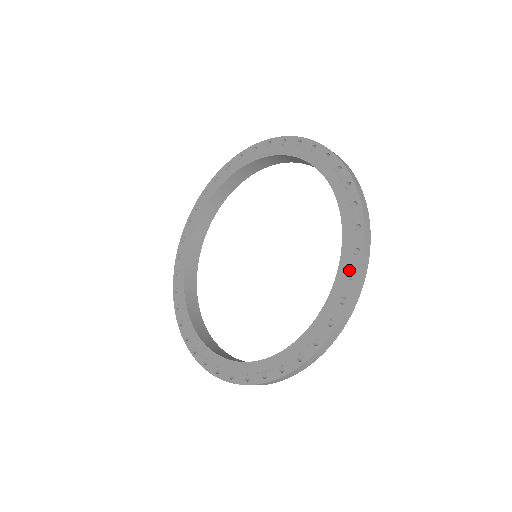
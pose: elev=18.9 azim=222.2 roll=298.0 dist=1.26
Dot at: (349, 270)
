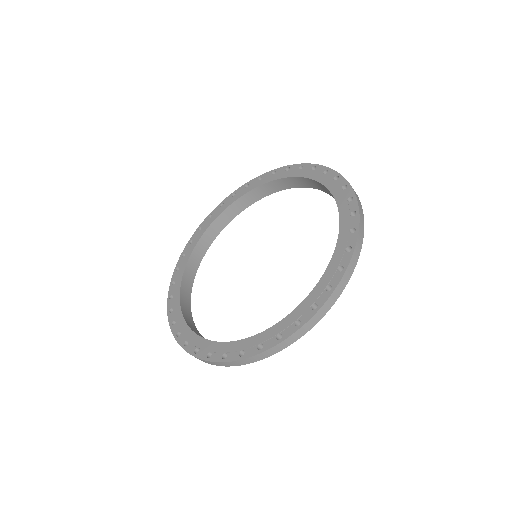
Dot at: (282, 331)
